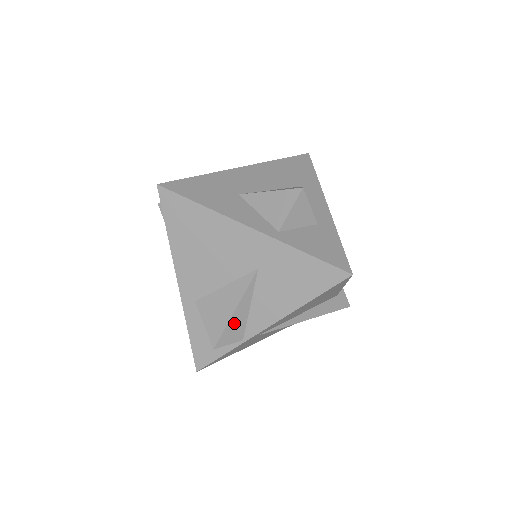
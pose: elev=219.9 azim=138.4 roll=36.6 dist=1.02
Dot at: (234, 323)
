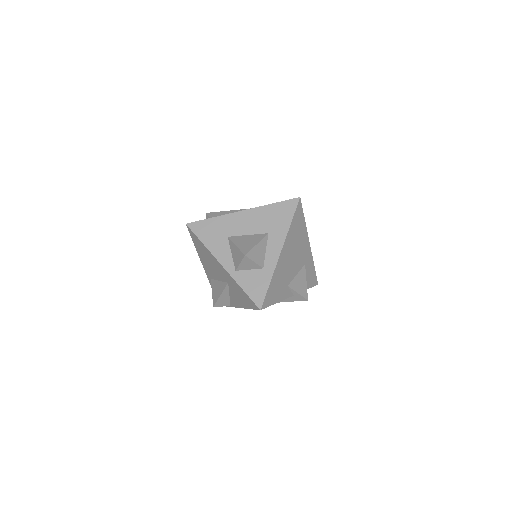
Dot at: (222, 300)
